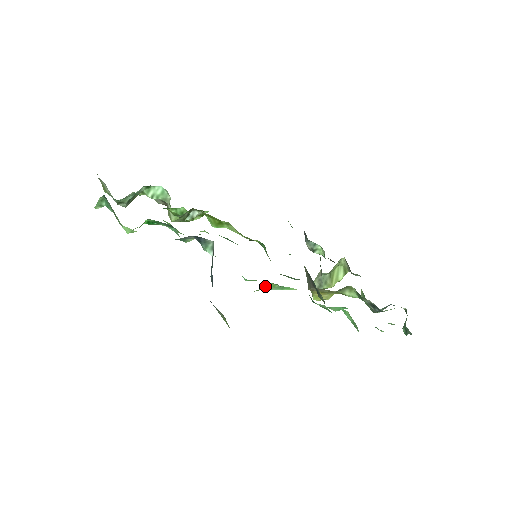
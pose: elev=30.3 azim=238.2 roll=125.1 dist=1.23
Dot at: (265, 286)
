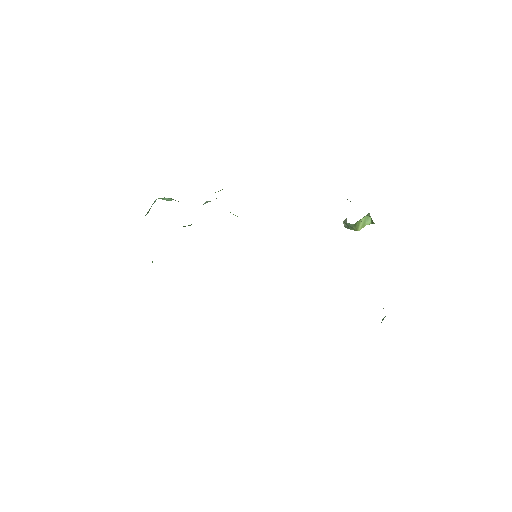
Dot at: occluded
